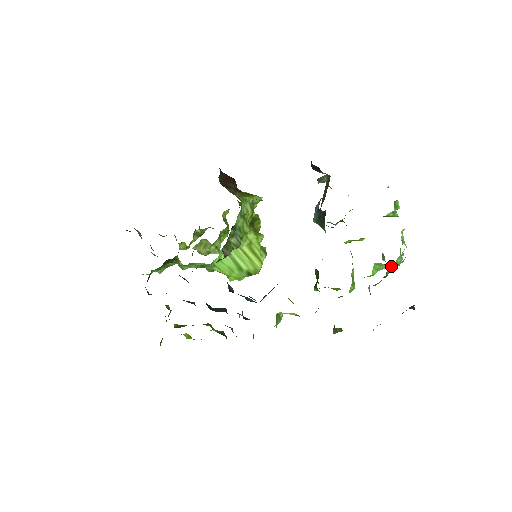
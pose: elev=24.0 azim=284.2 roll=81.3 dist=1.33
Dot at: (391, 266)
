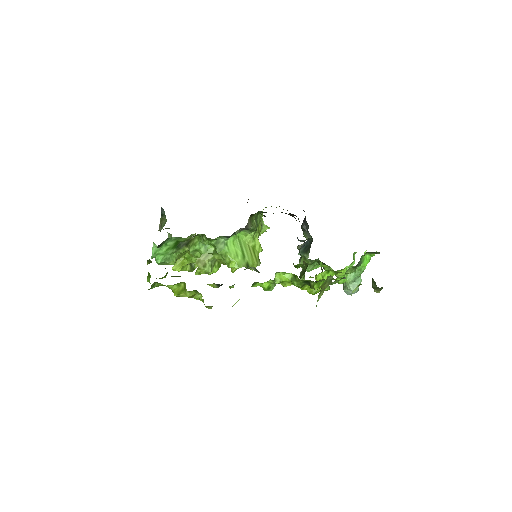
Dot at: (363, 258)
